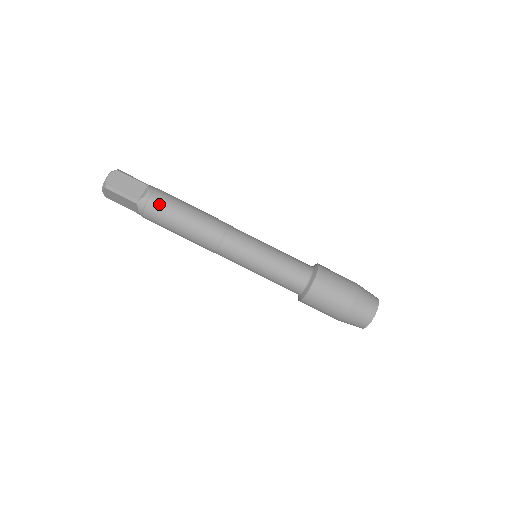
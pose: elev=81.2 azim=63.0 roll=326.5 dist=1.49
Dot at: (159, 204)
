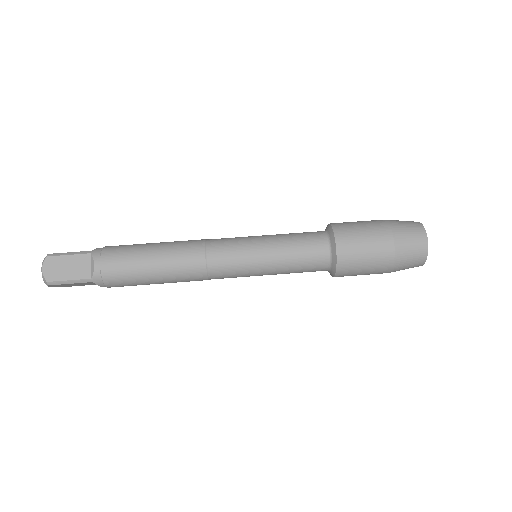
Dot at: (115, 269)
